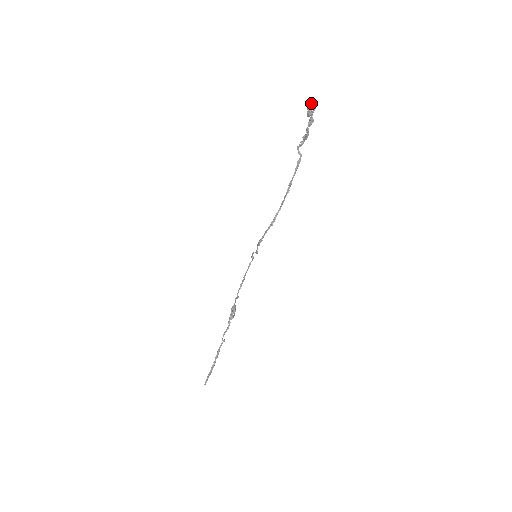
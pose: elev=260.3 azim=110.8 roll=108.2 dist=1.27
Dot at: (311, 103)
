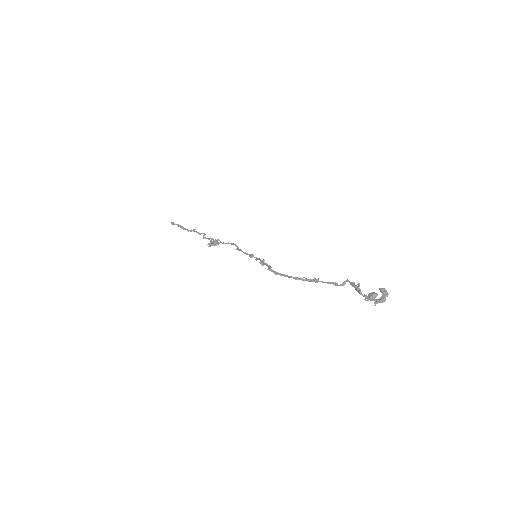
Dot at: (381, 297)
